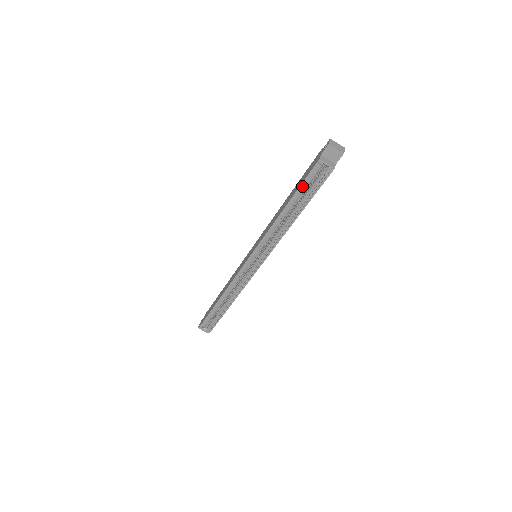
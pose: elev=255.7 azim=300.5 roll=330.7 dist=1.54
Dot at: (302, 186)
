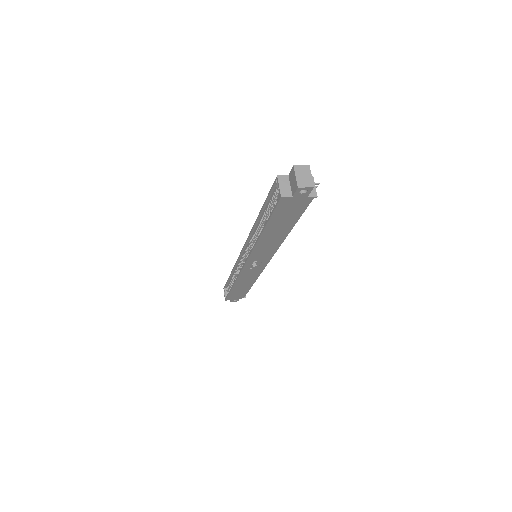
Dot at: (269, 200)
